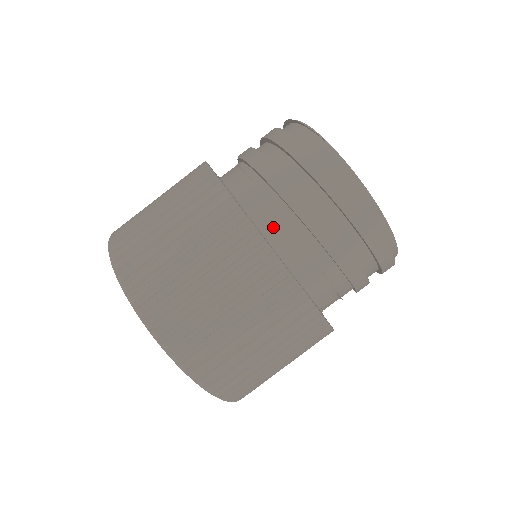
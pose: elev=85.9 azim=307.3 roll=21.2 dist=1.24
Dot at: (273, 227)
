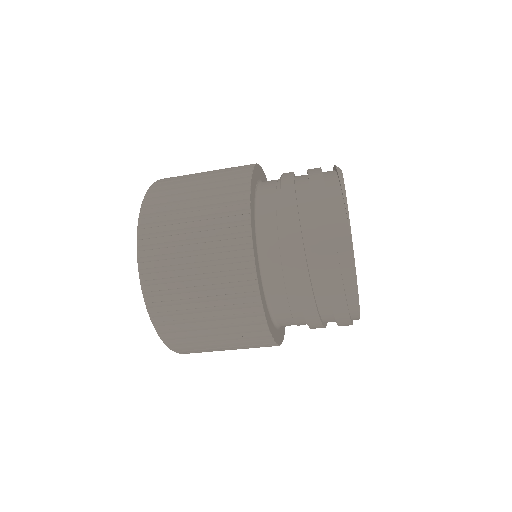
Dot at: (273, 276)
